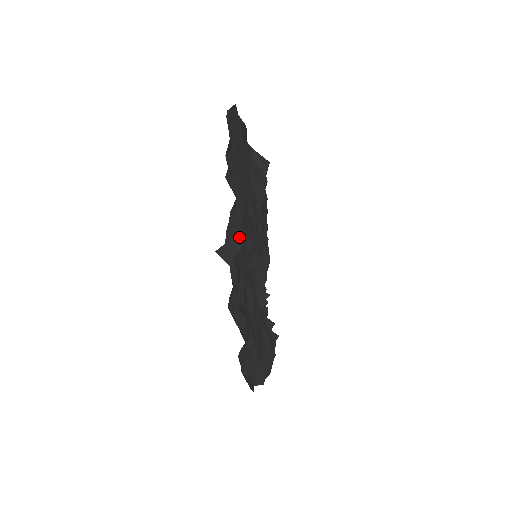
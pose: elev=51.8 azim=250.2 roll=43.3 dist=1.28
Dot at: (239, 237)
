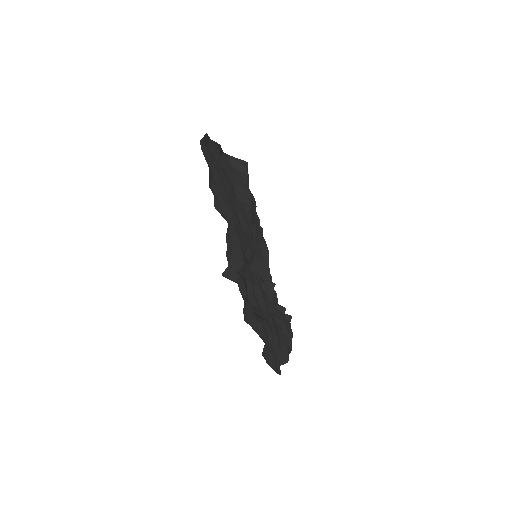
Dot at: (238, 254)
